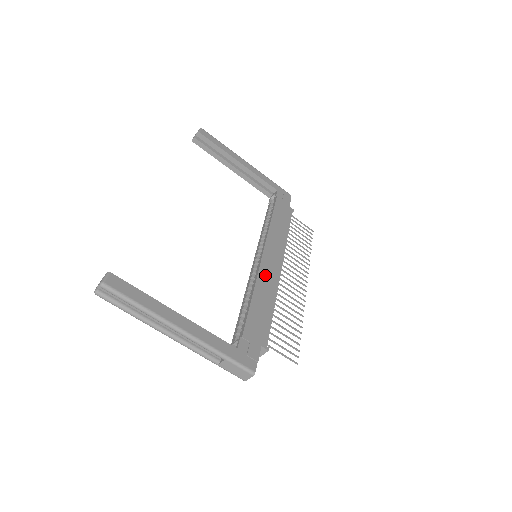
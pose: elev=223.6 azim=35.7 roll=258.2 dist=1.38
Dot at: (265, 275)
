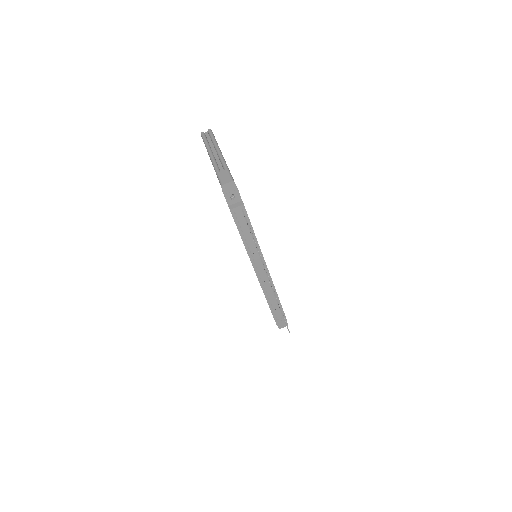
Dot at: occluded
